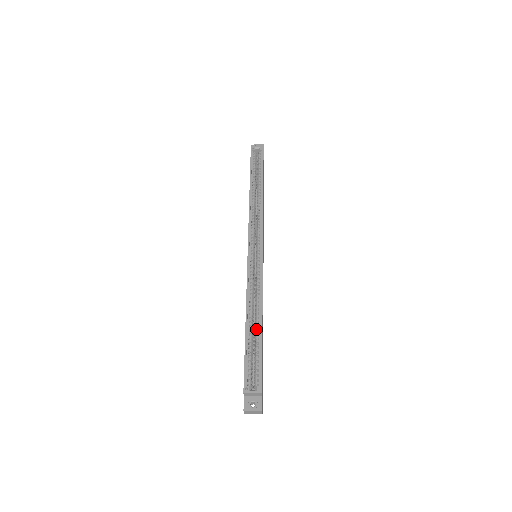
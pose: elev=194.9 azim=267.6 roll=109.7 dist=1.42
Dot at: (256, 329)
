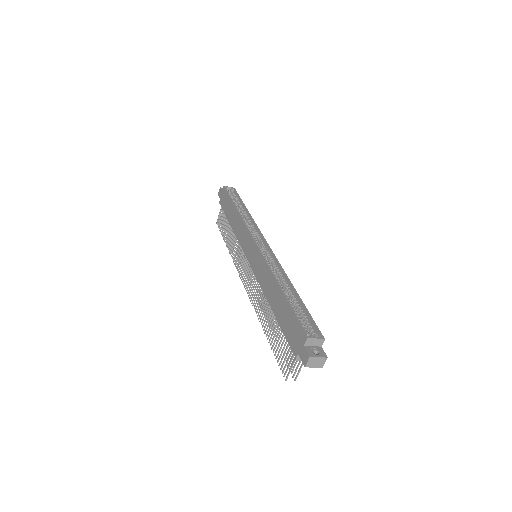
Dot at: (291, 295)
